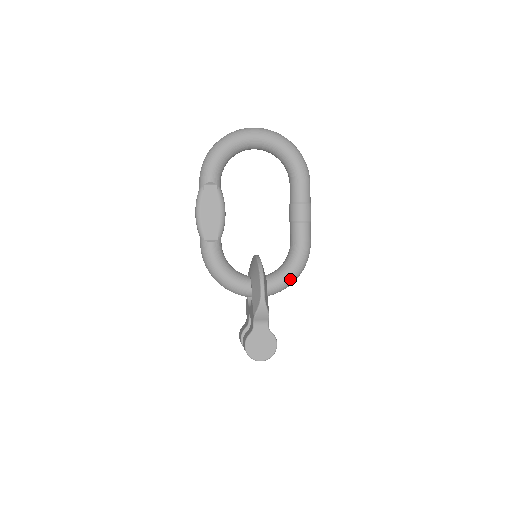
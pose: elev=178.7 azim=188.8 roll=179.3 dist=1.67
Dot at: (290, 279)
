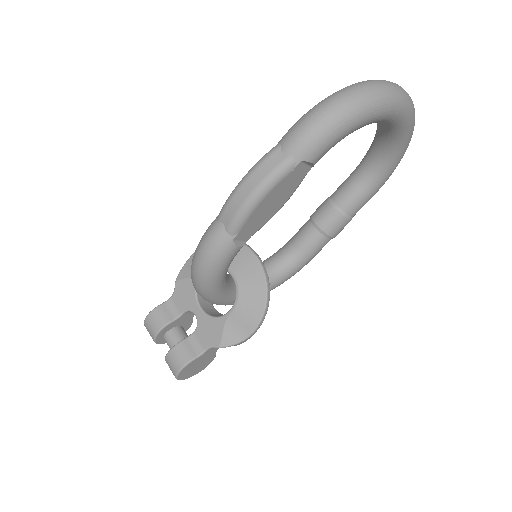
Dot at: occluded
